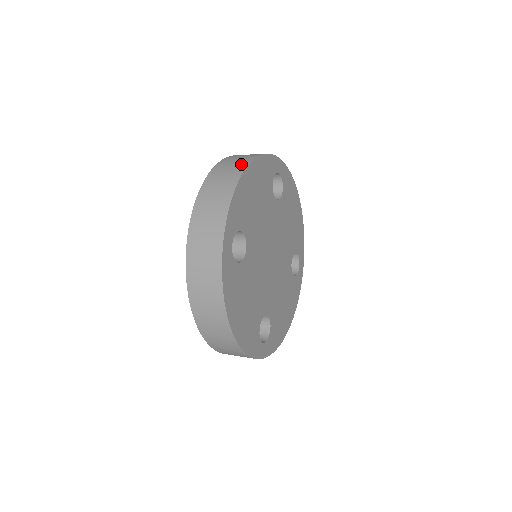
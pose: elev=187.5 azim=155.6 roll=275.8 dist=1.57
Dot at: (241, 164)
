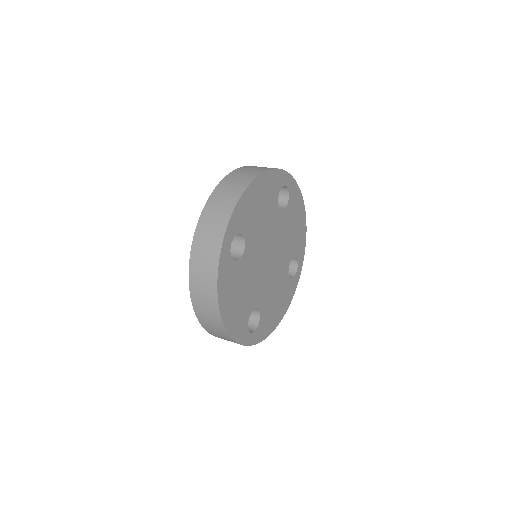
Dot at: (250, 176)
